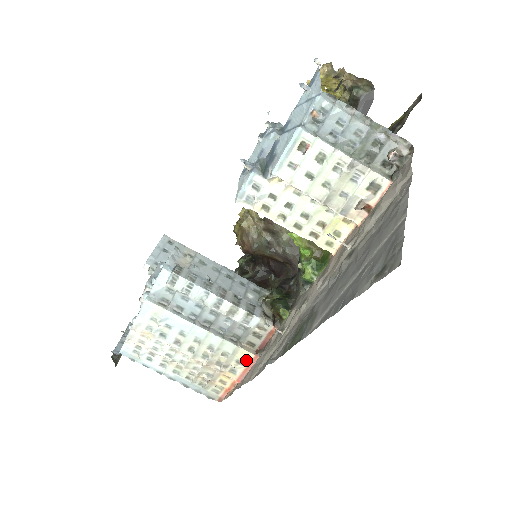
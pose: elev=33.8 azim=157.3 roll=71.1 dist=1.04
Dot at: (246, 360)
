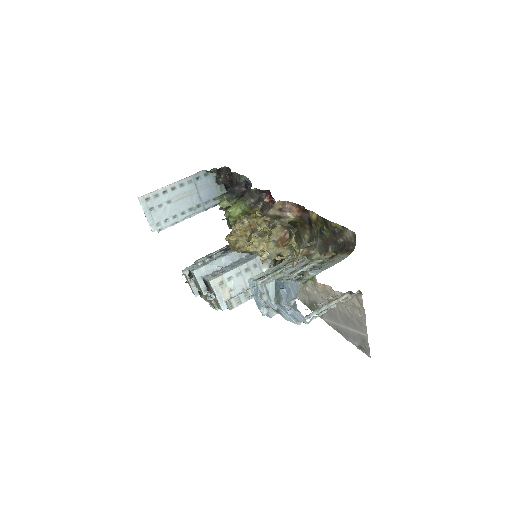
Dot at: occluded
